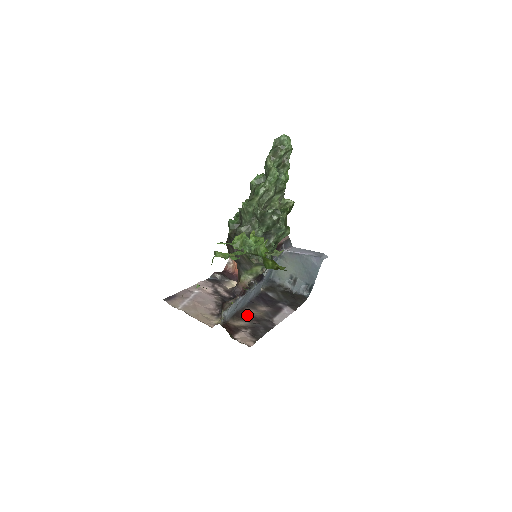
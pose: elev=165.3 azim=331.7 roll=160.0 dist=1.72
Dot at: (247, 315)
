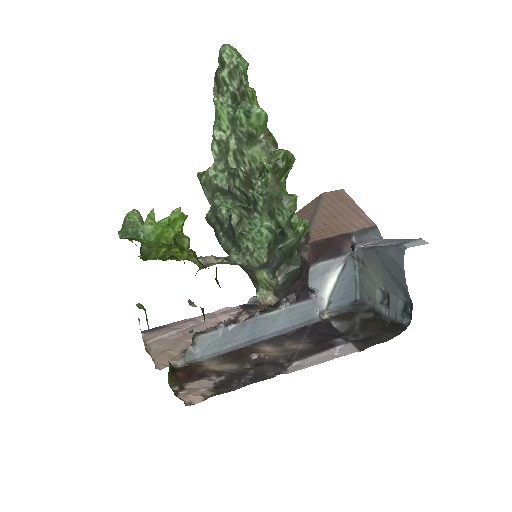
Dot at: (247, 354)
